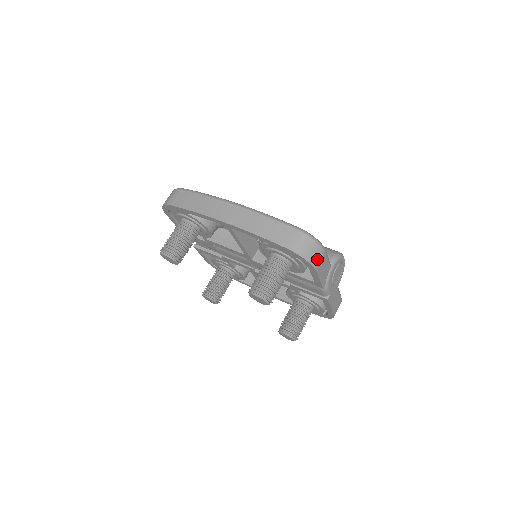
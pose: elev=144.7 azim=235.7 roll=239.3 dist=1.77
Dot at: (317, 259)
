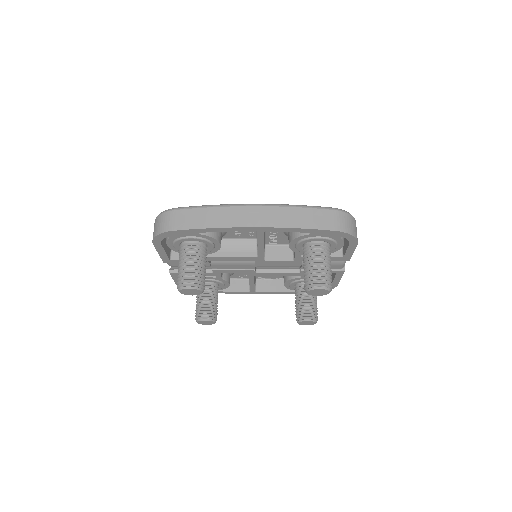
Dot at: (356, 232)
